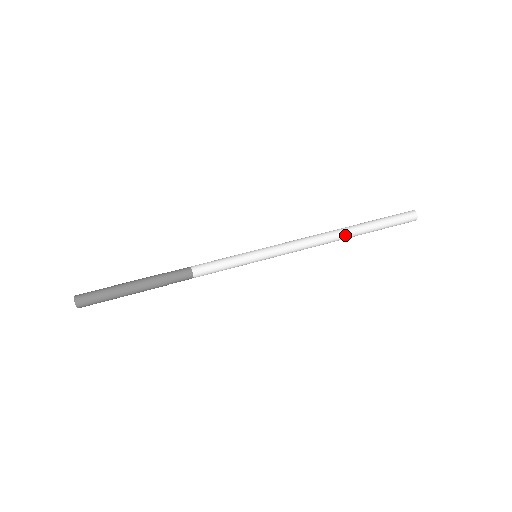
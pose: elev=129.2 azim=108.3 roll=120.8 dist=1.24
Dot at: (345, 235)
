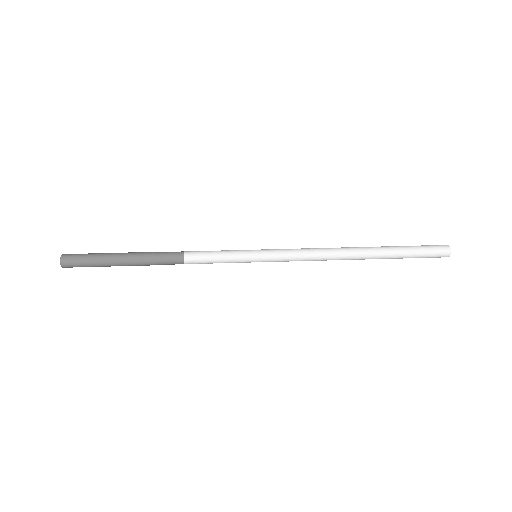
Dot at: (360, 254)
